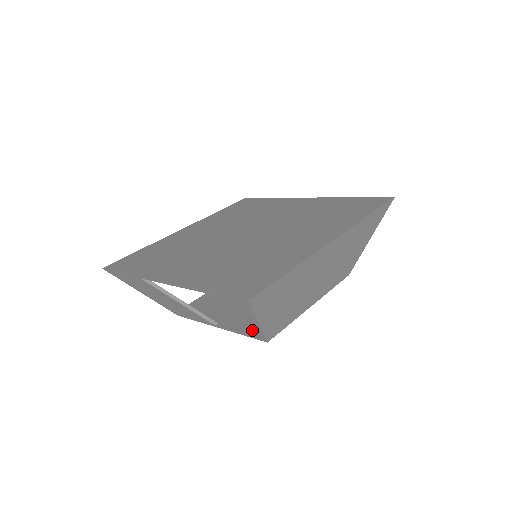
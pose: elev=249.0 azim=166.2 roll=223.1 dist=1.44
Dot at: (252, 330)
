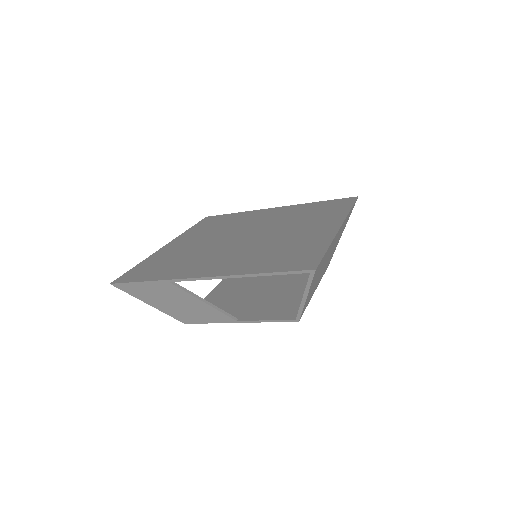
Dot at: (278, 316)
